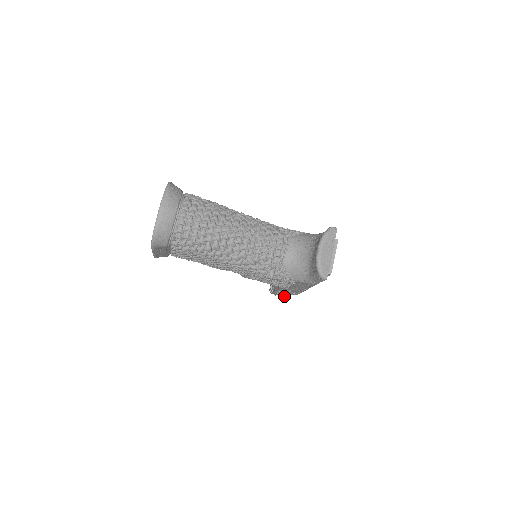
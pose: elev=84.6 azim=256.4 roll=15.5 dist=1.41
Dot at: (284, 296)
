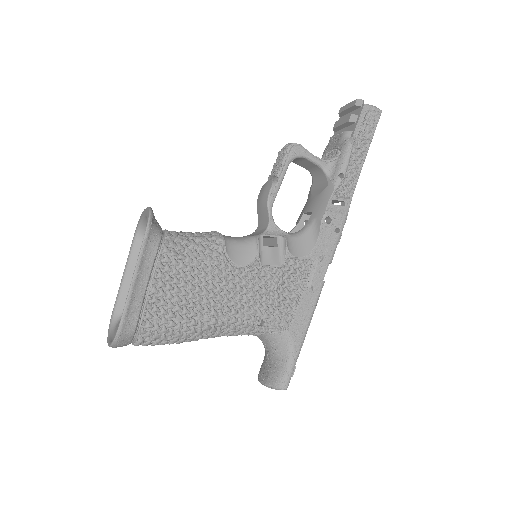
Dot at: occluded
